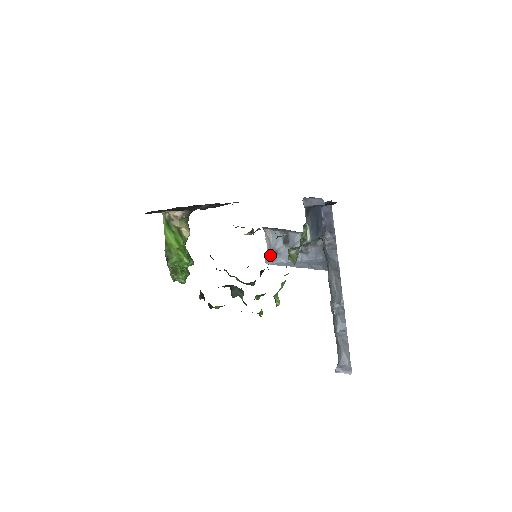
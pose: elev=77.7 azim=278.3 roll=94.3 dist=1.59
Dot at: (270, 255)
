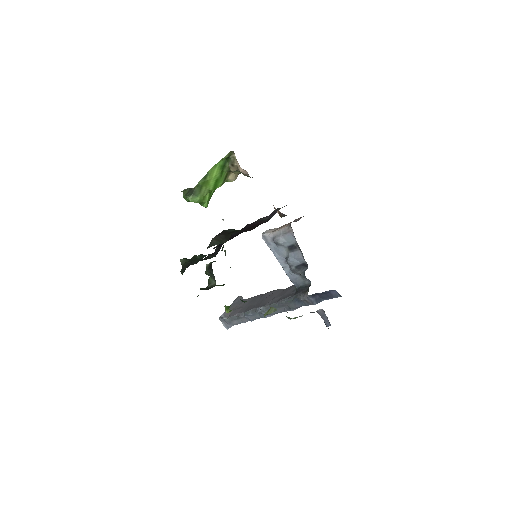
Dot at: (271, 237)
